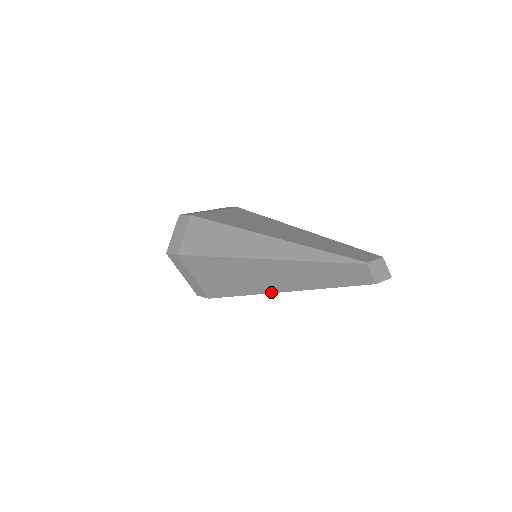
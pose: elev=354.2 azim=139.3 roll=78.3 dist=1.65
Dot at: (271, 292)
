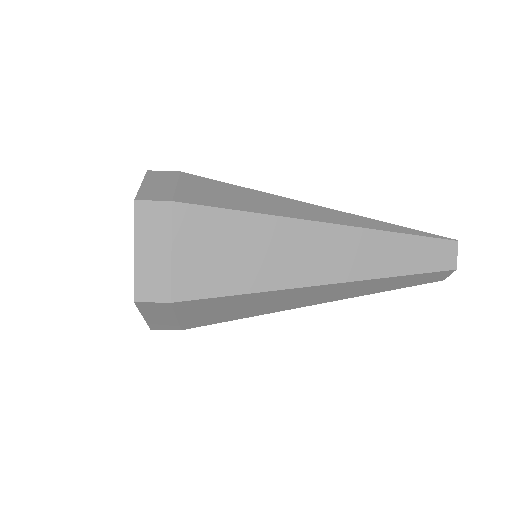
Dot at: (313, 284)
